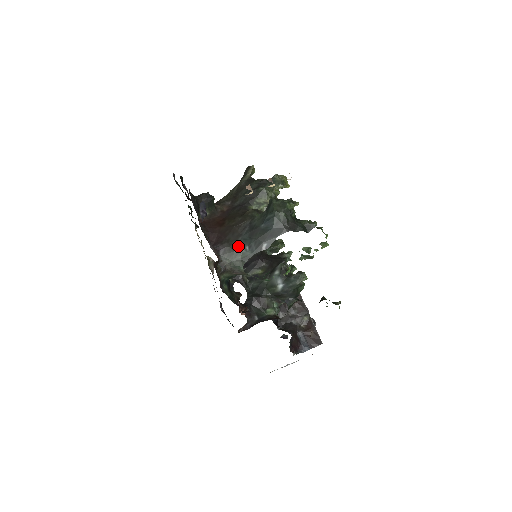
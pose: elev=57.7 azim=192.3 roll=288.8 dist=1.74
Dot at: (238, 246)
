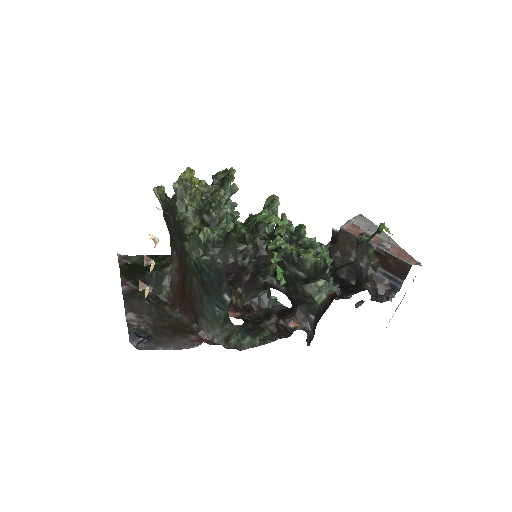
Dot at: (210, 312)
